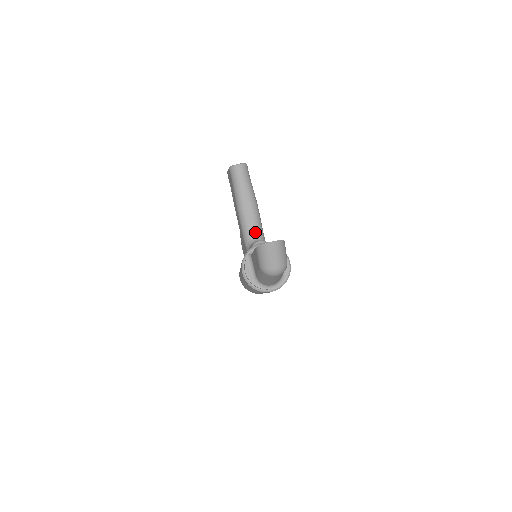
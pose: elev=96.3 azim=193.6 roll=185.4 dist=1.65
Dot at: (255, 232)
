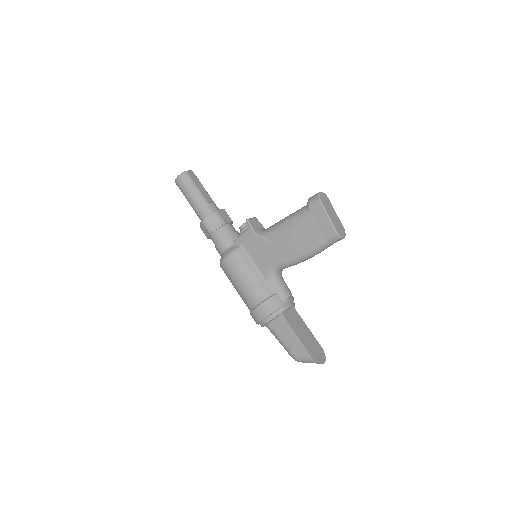
Dot at: occluded
